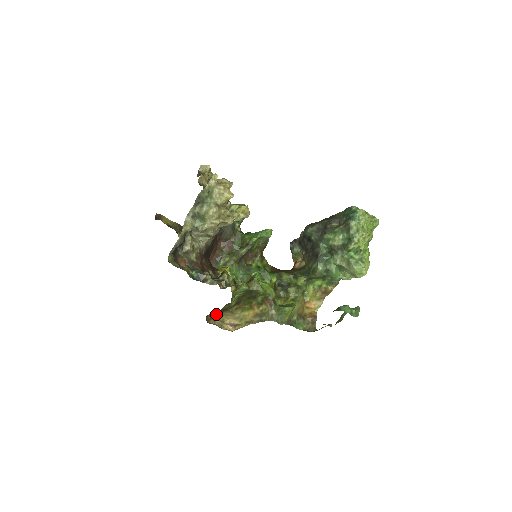
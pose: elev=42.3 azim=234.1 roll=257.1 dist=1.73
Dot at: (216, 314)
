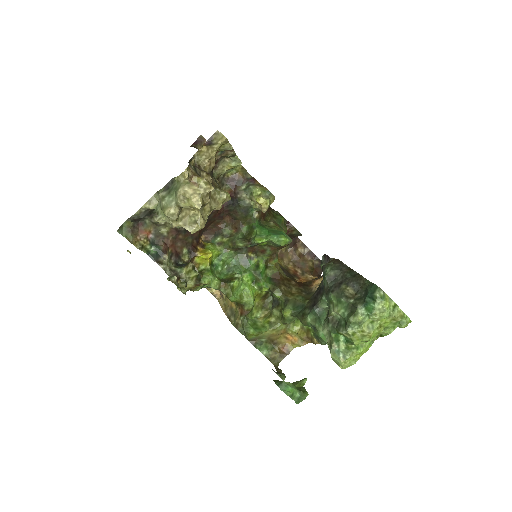
Dot at: occluded
